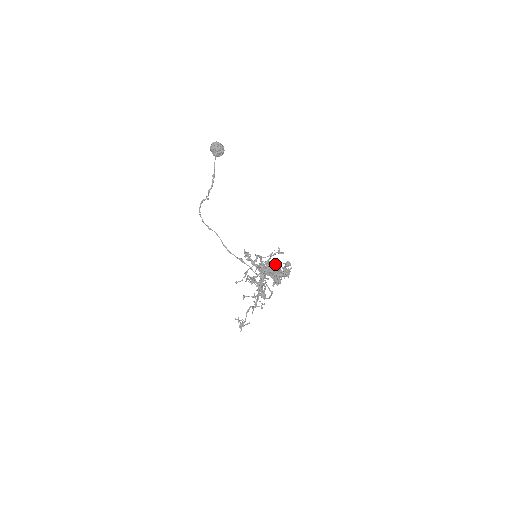
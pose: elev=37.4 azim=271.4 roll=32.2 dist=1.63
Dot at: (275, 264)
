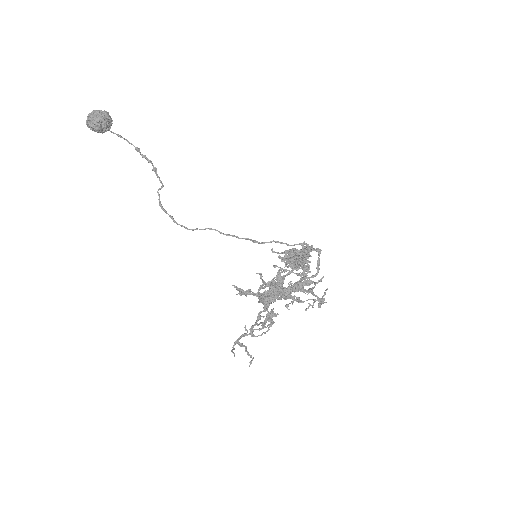
Dot at: (278, 271)
